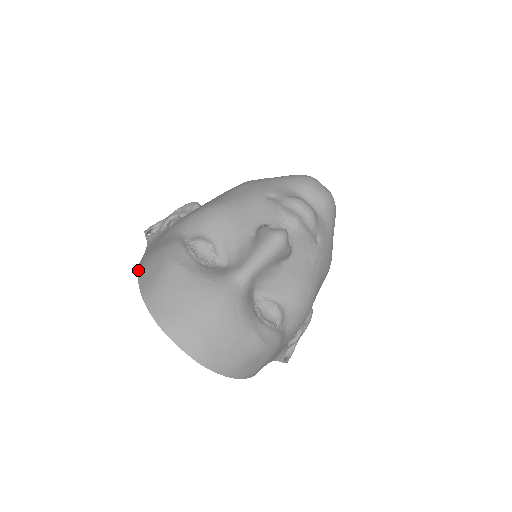
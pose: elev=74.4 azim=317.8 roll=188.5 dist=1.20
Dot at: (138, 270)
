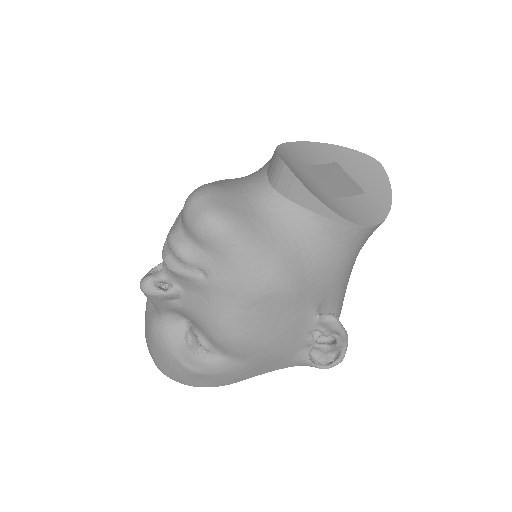
Dot at: occluded
